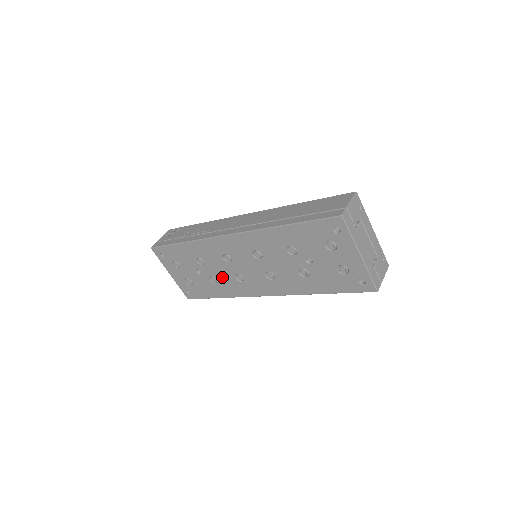
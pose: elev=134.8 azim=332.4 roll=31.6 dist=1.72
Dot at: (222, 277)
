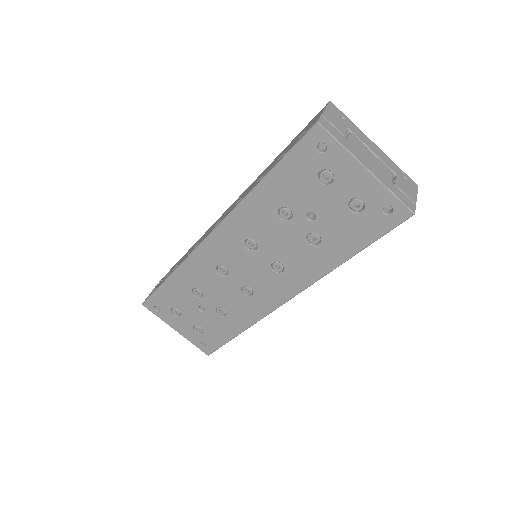
Dot at: (228, 302)
